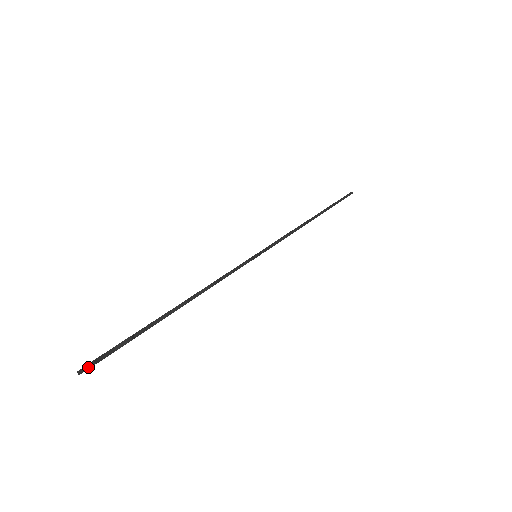
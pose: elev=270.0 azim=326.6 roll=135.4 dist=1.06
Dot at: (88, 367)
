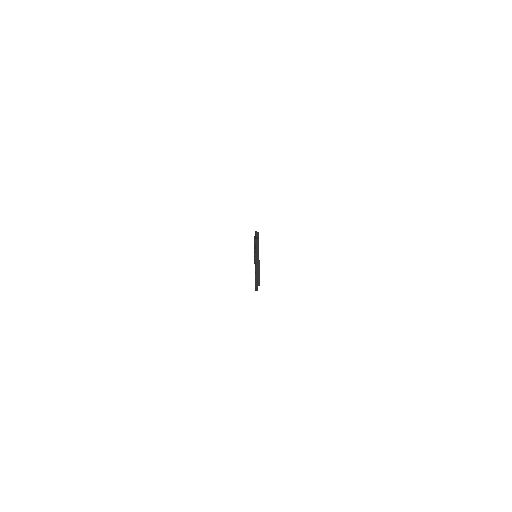
Dot at: (258, 266)
